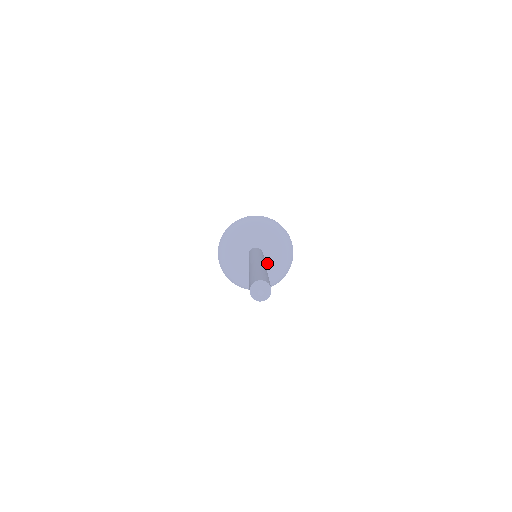
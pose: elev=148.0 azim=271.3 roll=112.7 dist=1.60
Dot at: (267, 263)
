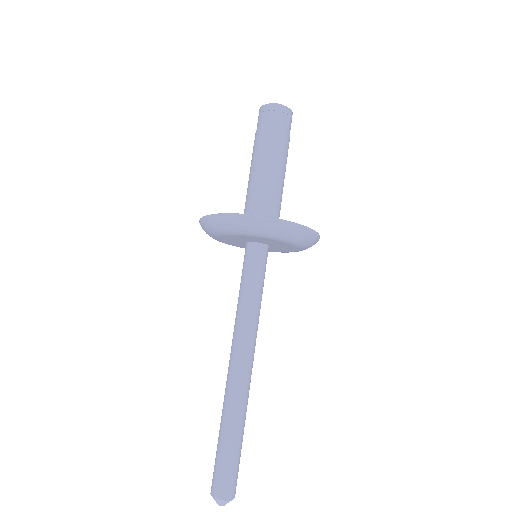
Dot at: (275, 249)
